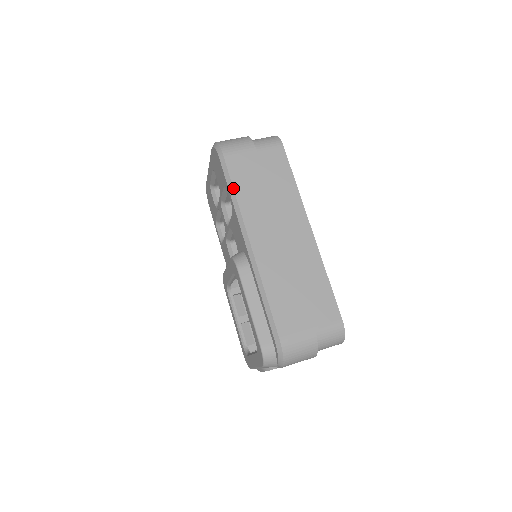
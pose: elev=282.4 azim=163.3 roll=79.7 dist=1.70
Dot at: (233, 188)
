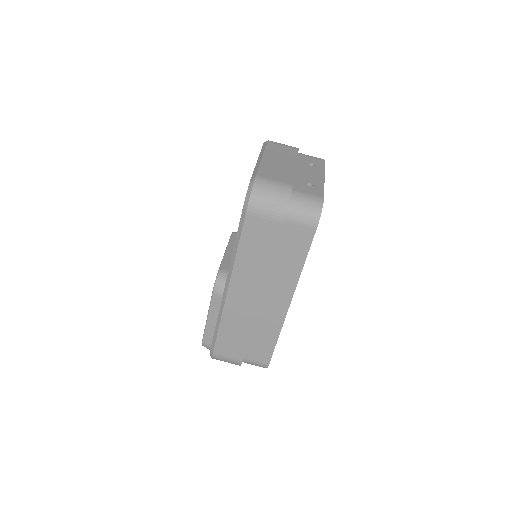
Dot at: (238, 245)
